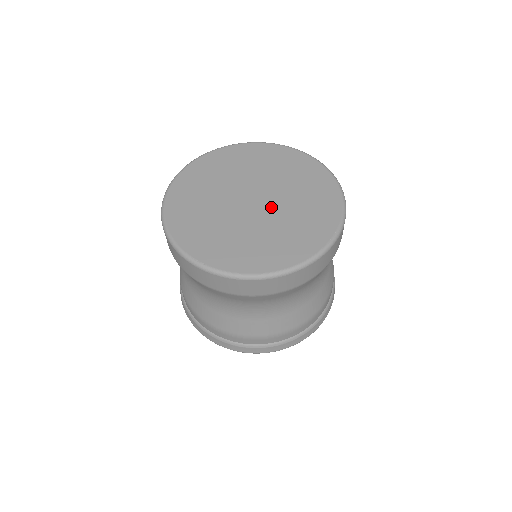
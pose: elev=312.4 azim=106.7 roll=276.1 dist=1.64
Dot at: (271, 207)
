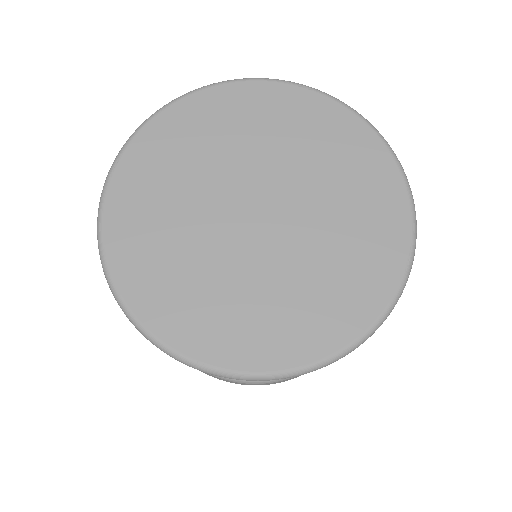
Dot at: (292, 220)
